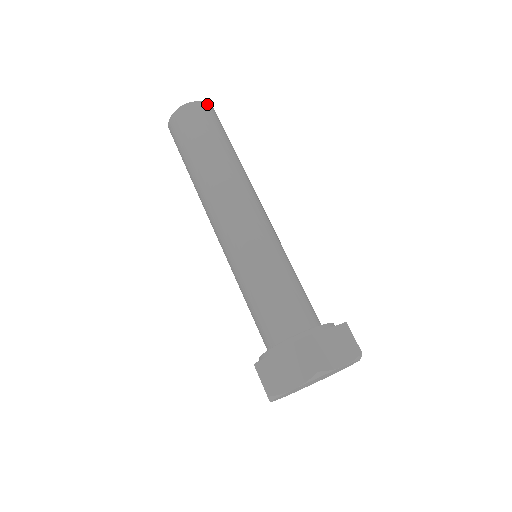
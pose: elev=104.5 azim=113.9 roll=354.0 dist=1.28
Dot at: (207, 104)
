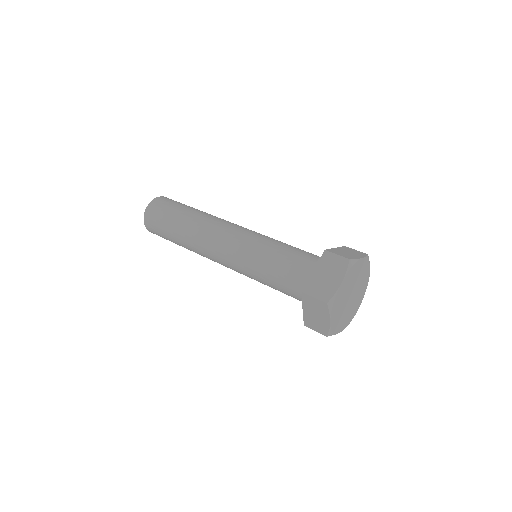
Dot at: (152, 202)
